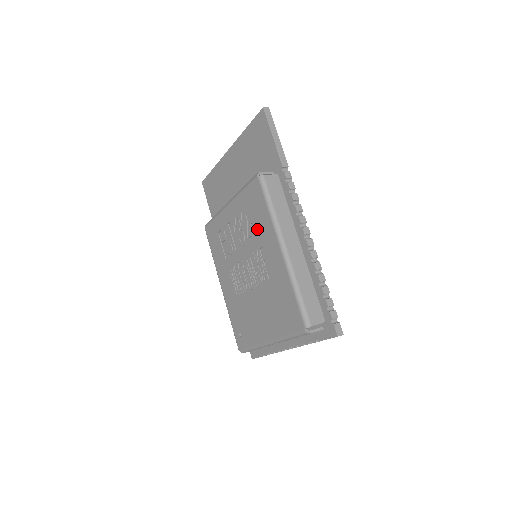
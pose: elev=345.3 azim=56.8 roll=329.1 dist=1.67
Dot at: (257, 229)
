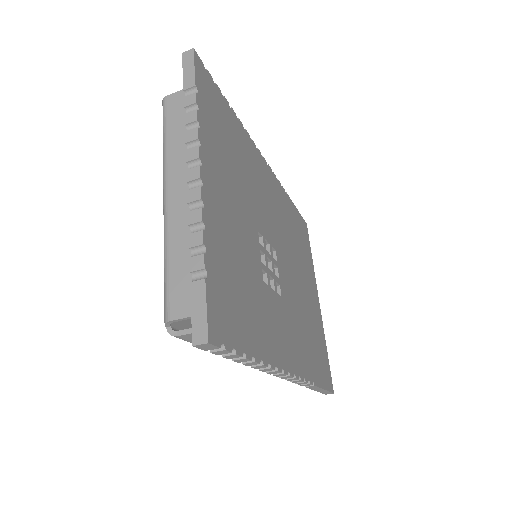
Dot at: occluded
